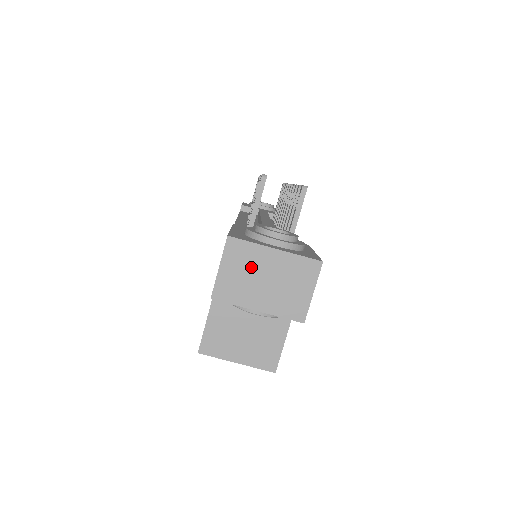
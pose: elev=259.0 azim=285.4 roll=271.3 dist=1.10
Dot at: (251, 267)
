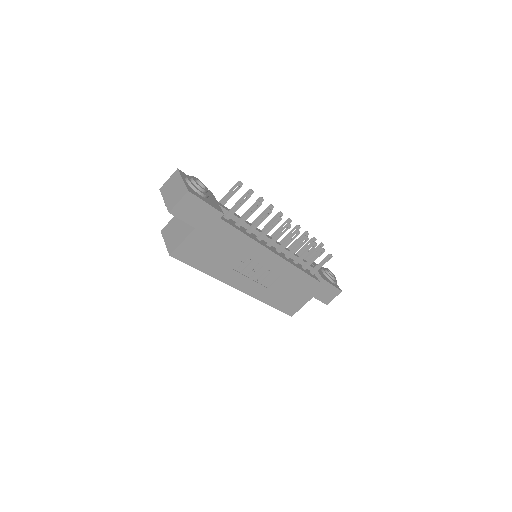
Dot at: (174, 183)
